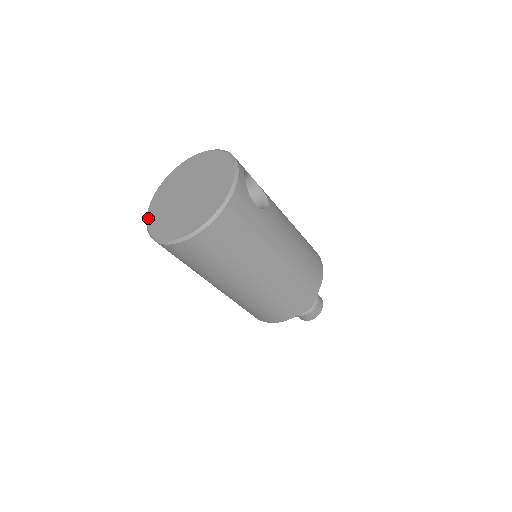
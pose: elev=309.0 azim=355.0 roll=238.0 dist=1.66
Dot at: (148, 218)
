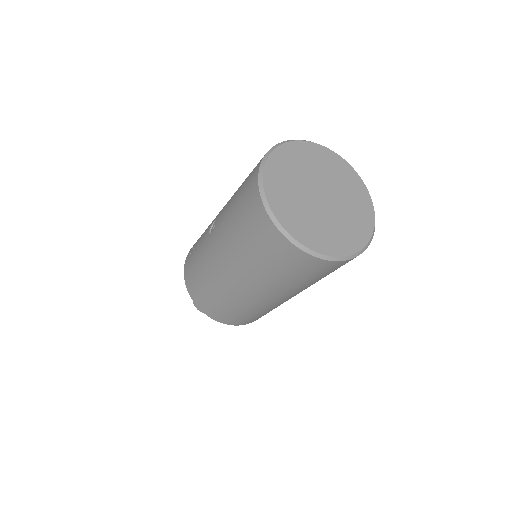
Dot at: (266, 173)
